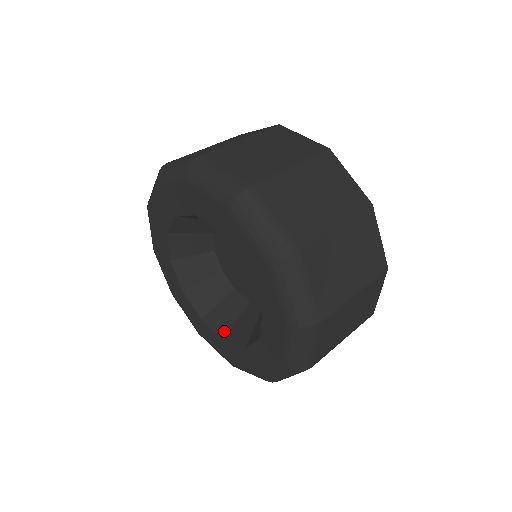
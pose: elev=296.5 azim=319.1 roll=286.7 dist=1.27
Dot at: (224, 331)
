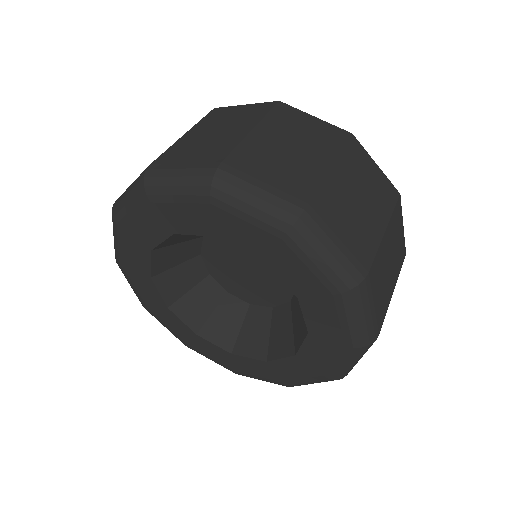
Dot at: (262, 353)
